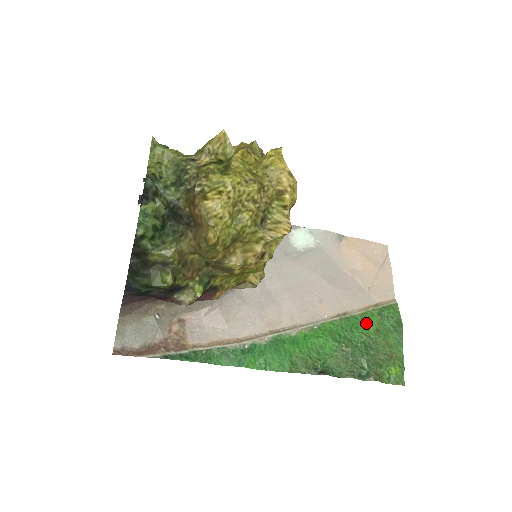
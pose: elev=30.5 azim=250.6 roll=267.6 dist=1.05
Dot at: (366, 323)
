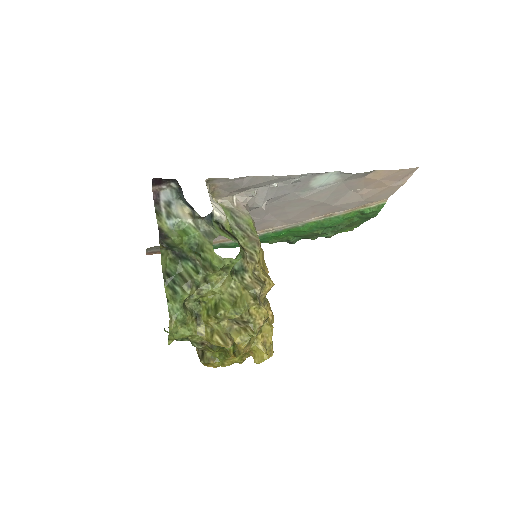
Dot at: (345, 219)
